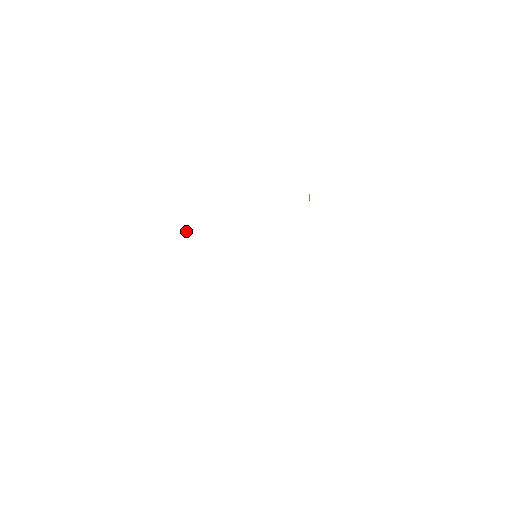
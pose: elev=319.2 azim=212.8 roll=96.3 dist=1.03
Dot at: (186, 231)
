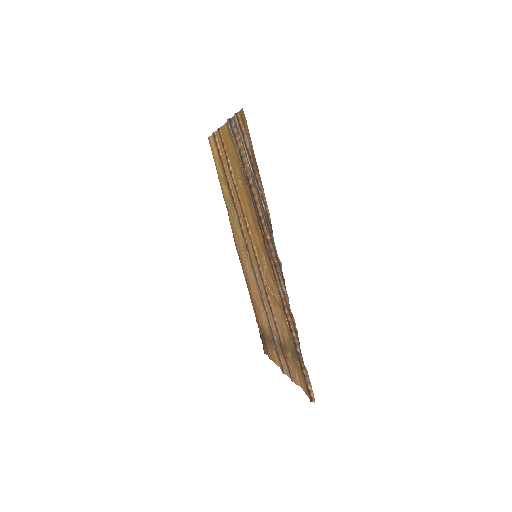
Dot at: (287, 322)
